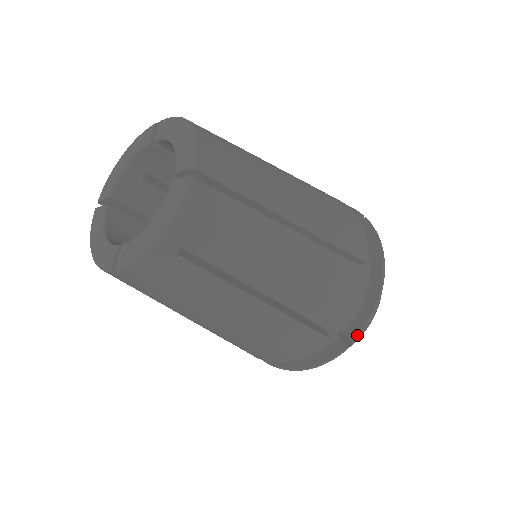
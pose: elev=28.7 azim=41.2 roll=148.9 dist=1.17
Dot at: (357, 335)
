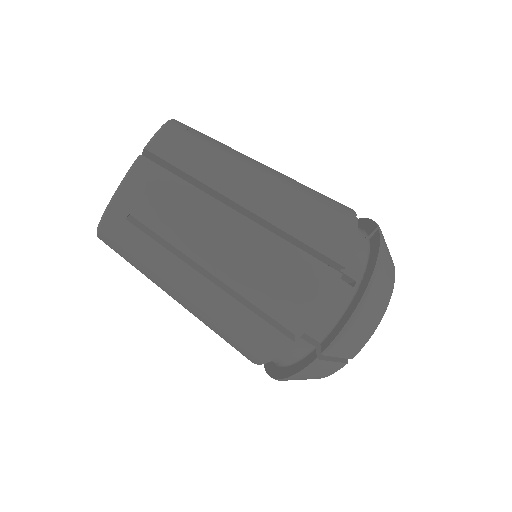
Dot at: (375, 224)
